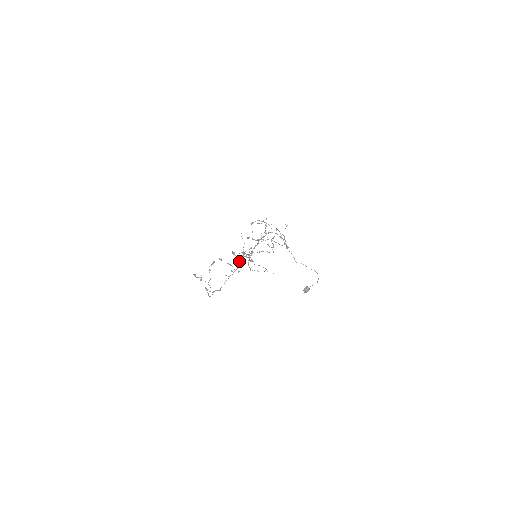
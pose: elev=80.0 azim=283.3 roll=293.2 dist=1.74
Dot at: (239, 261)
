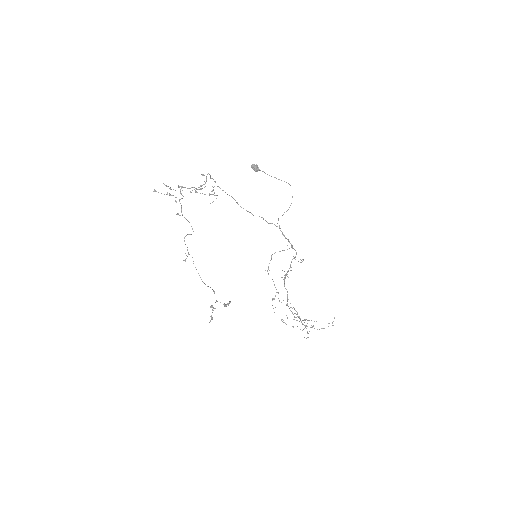
Dot at: occluded
